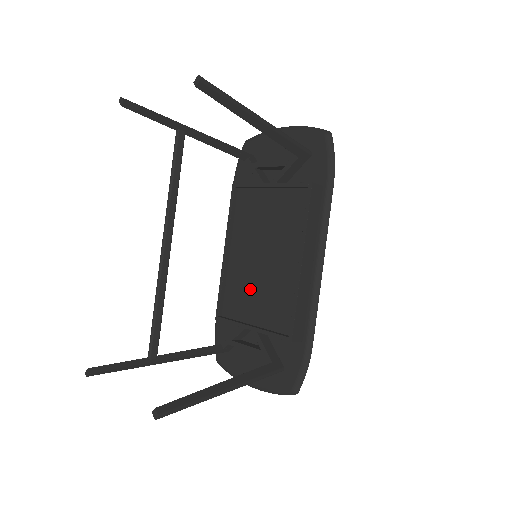
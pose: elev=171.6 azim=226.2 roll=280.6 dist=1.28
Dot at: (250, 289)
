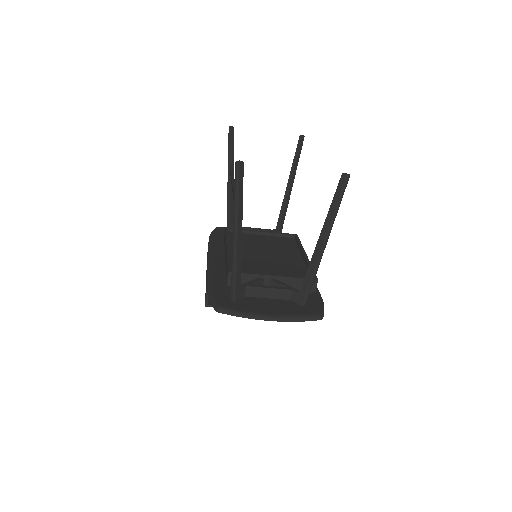
Dot at: (260, 264)
